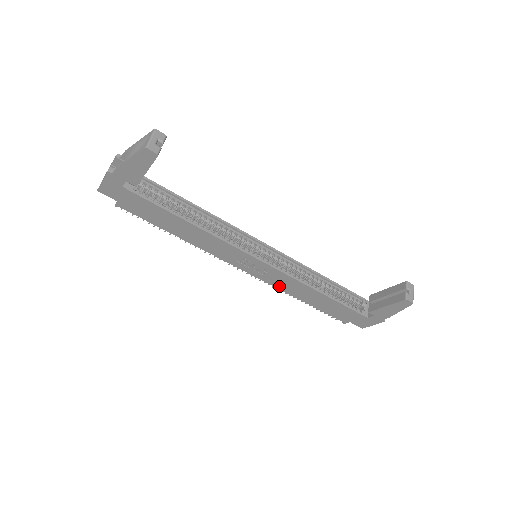
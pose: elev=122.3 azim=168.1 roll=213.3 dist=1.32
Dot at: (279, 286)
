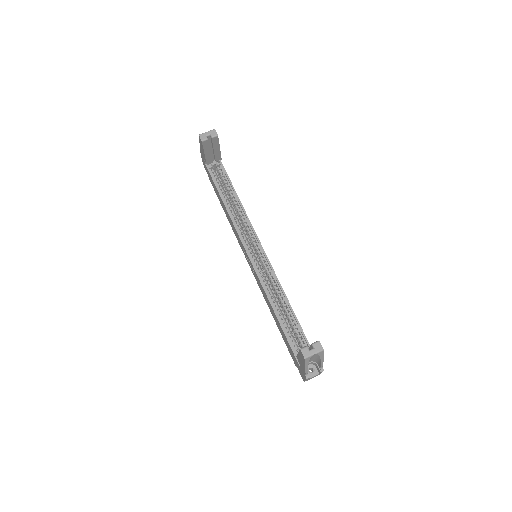
Dot at: (262, 292)
